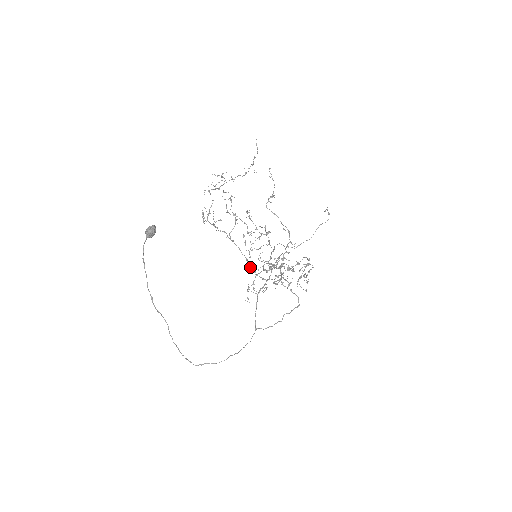
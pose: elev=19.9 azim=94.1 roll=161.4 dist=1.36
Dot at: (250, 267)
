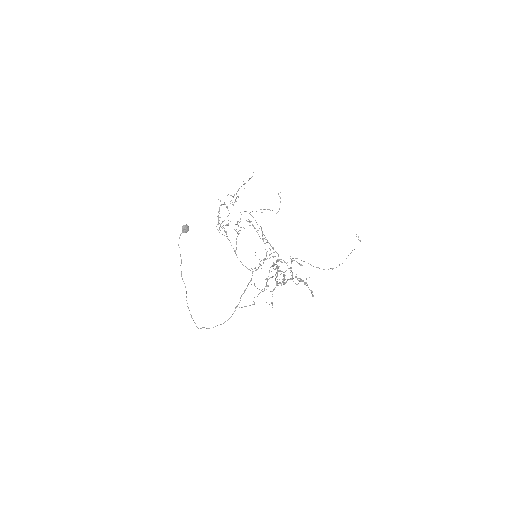
Dot at: (237, 257)
